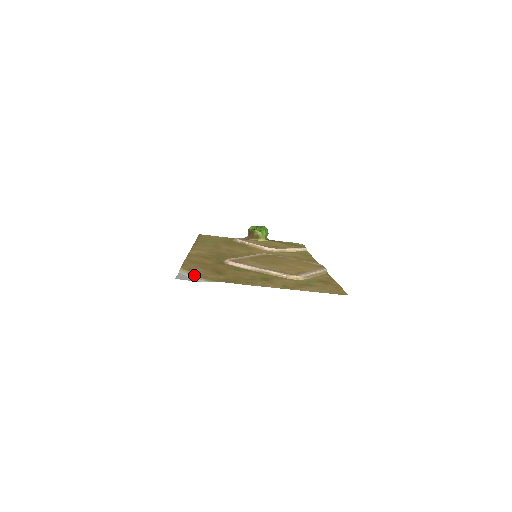
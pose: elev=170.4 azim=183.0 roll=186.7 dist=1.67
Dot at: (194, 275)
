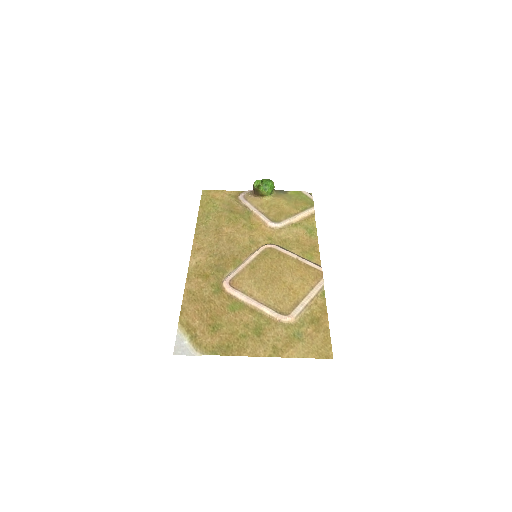
Dot at: (190, 342)
